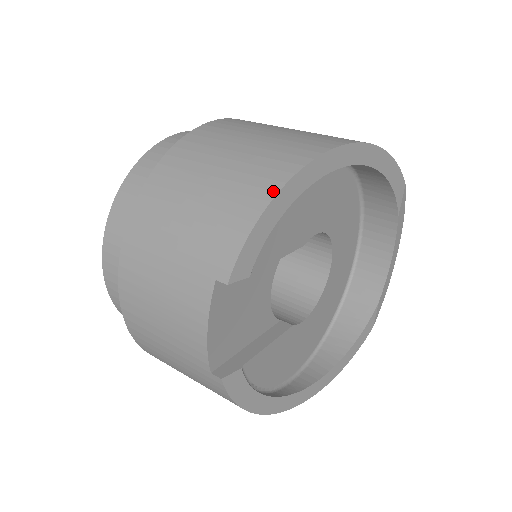
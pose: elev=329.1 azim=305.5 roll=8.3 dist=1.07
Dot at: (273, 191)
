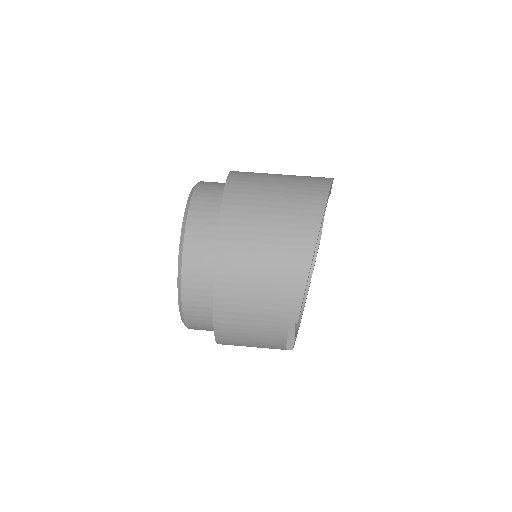
Dot at: (306, 271)
